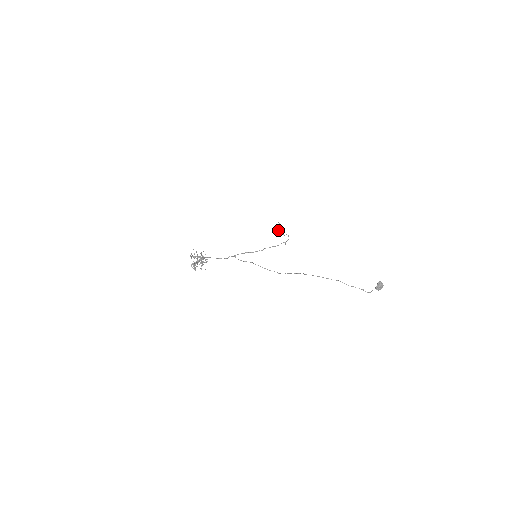
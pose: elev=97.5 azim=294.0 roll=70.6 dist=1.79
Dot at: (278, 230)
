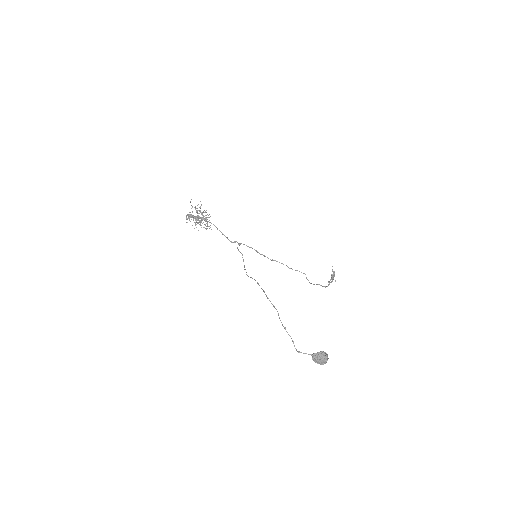
Dot at: (331, 279)
